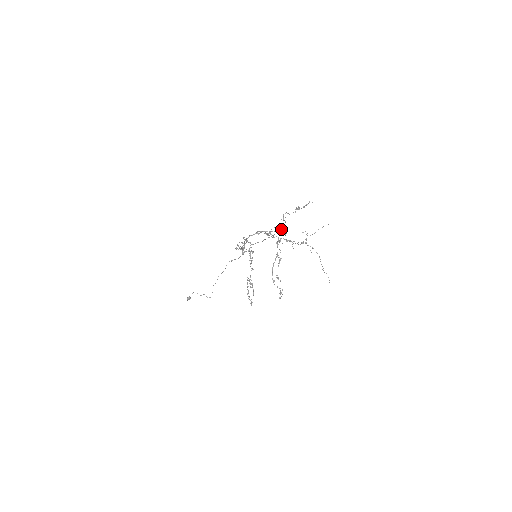
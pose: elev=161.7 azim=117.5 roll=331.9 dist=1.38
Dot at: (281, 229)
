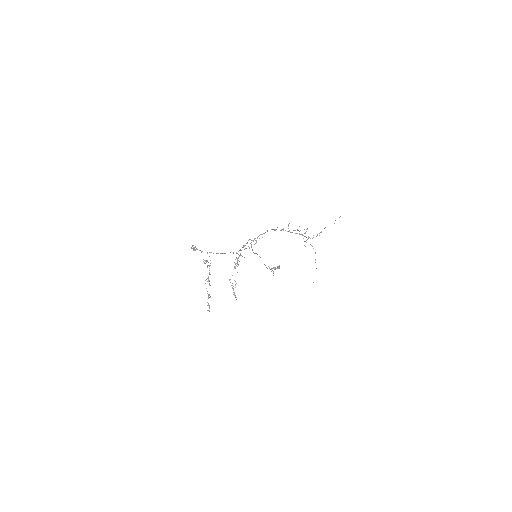
Dot at: (209, 256)
